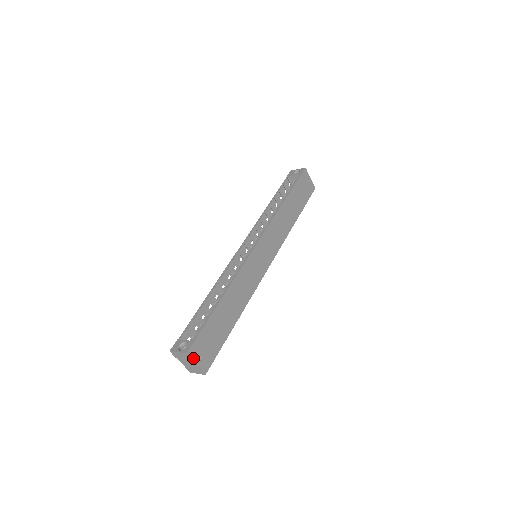
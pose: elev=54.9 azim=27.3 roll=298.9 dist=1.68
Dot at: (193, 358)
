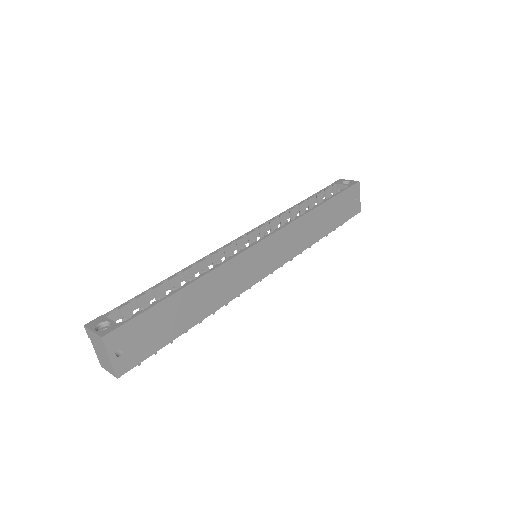
Dot at: (109, 348)
